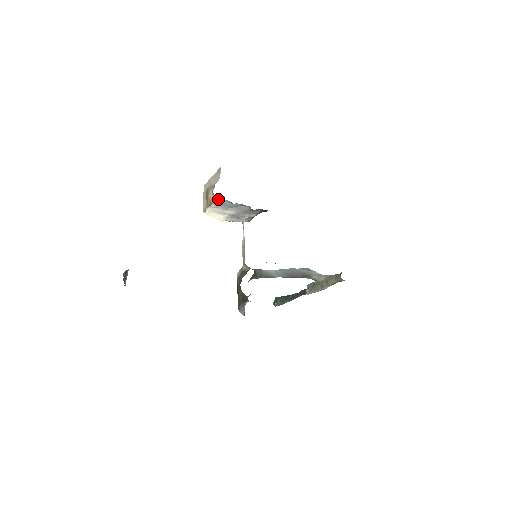
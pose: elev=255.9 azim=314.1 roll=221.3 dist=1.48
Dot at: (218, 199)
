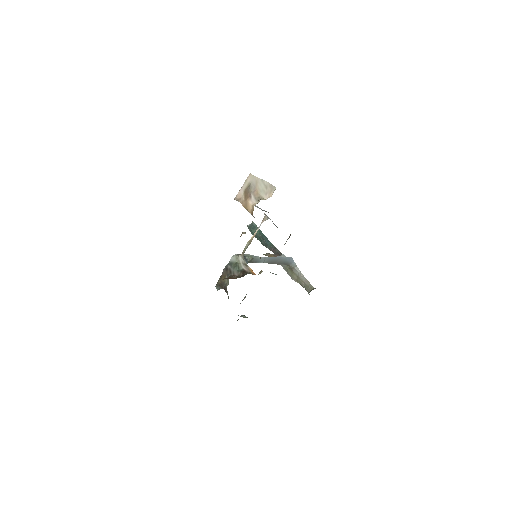
Dot at: (254, 217)
